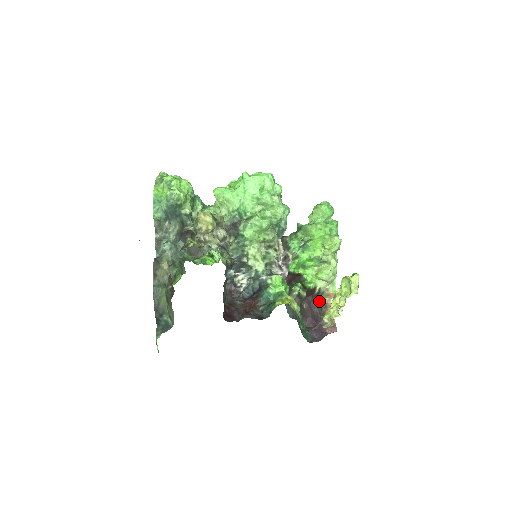
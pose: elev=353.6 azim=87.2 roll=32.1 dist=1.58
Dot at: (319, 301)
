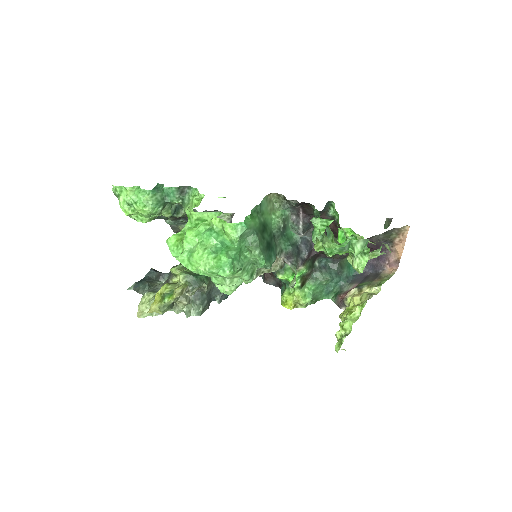
Dot at: (386, 231)
